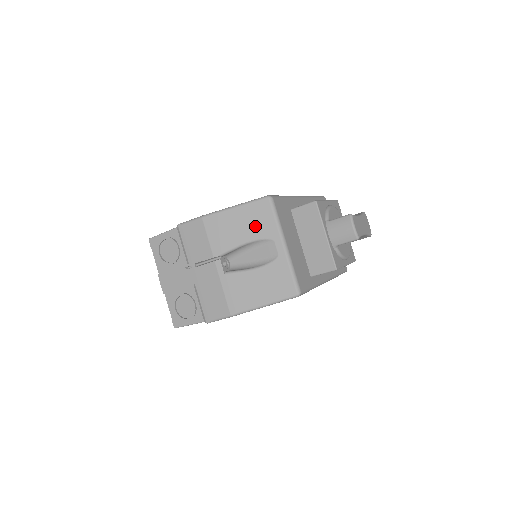
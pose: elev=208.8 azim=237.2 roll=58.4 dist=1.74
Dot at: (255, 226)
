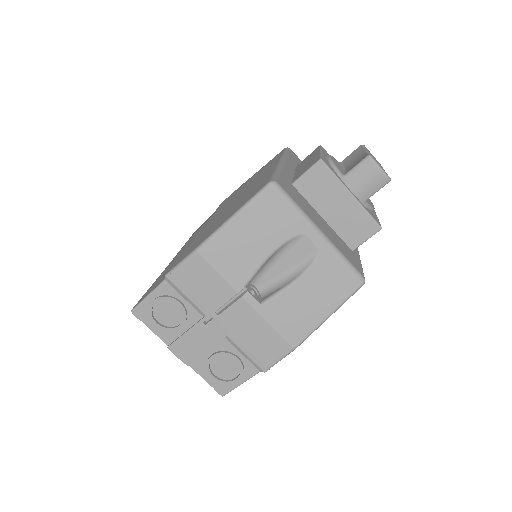
Dot at: (272, 228)
